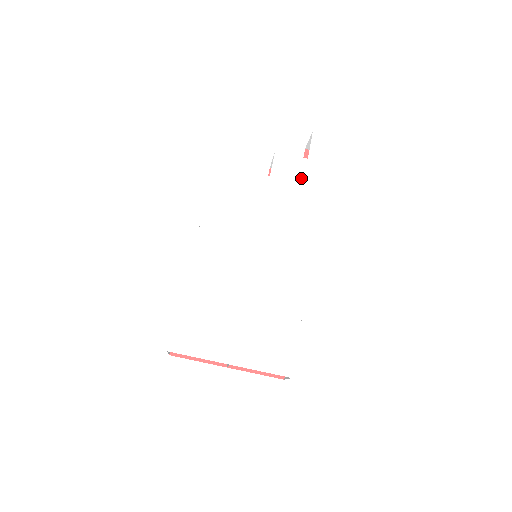
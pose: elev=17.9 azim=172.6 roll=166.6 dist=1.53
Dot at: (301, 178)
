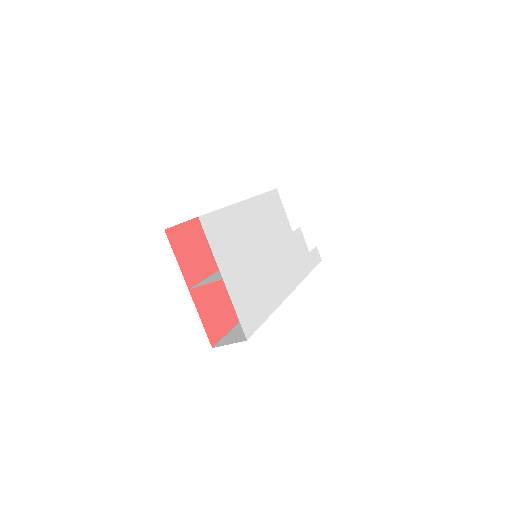
Dot at: (303, 255)
